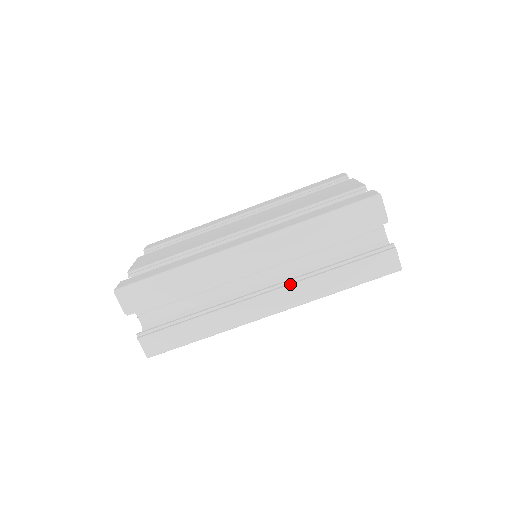
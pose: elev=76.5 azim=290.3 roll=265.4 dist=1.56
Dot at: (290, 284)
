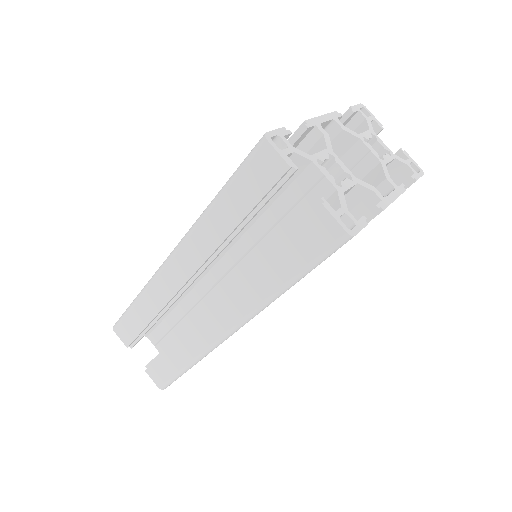
Dot at: (228, 291)
